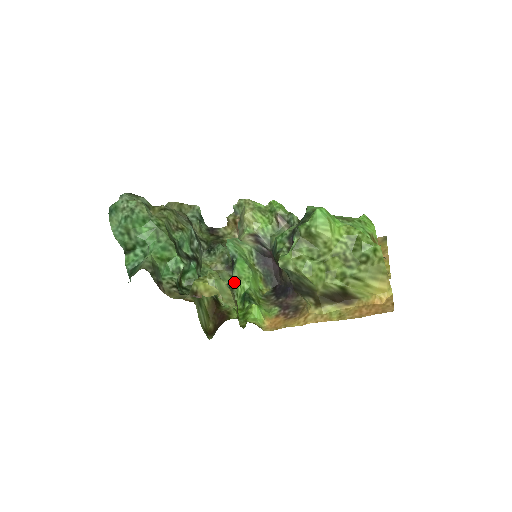
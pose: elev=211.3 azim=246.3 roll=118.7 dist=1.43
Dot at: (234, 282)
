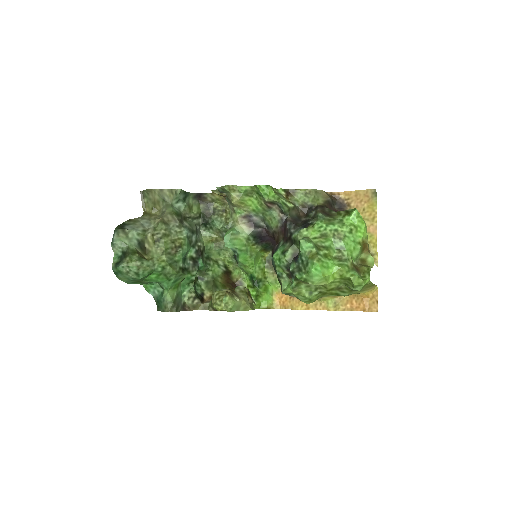
Dot at: (240, 267)
